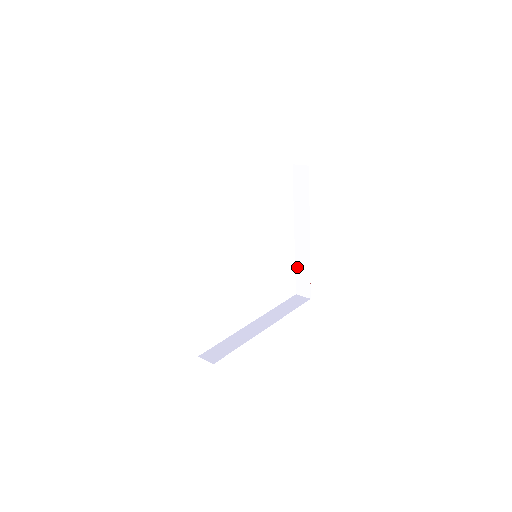
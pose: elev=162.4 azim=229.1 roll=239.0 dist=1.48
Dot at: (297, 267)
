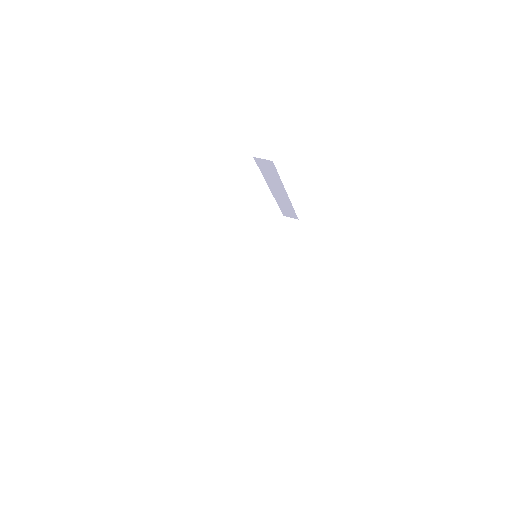
Dot at: (255, 302)
